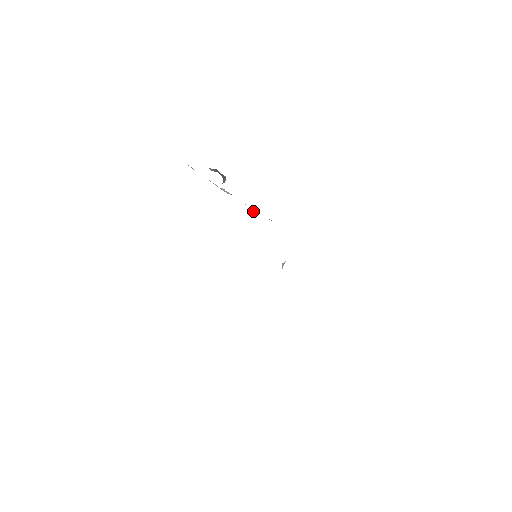
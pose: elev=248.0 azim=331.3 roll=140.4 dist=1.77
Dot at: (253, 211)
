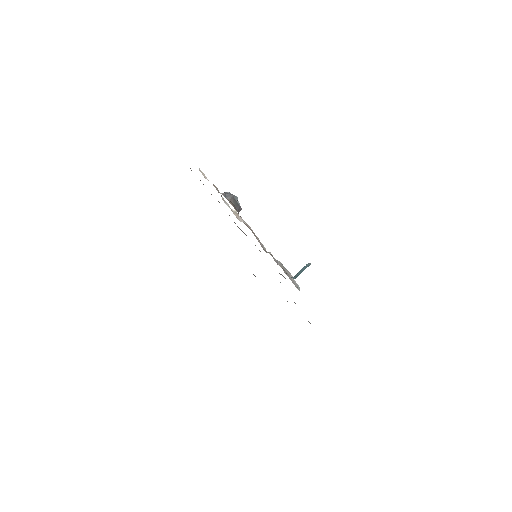
Dot at: (263, 248)
